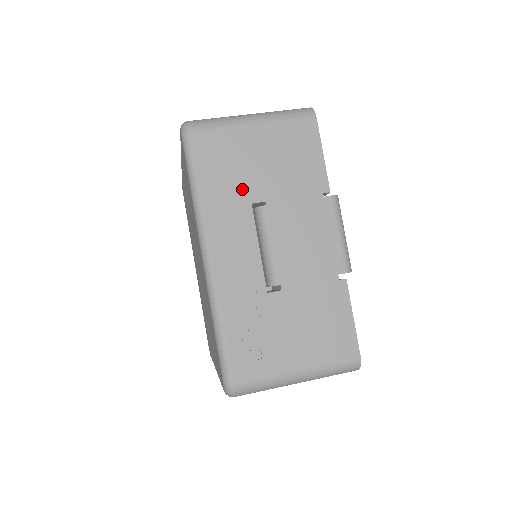
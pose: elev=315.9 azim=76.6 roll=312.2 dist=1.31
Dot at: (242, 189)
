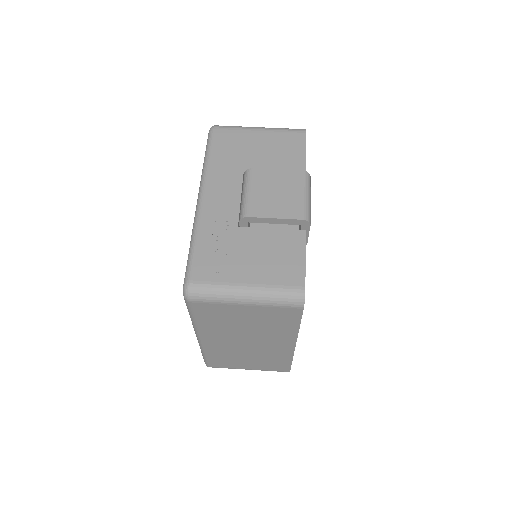
Dot at: (239, 162)
